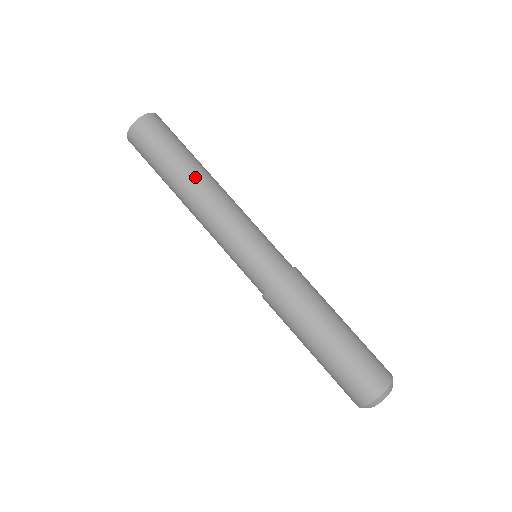
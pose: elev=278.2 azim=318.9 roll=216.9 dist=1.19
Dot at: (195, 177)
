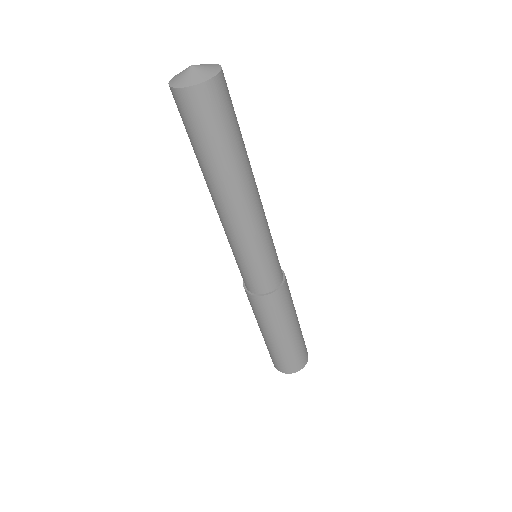
Dot at: (213, 187)
